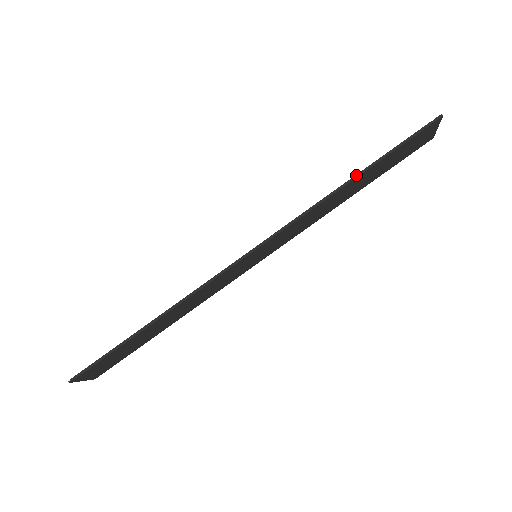
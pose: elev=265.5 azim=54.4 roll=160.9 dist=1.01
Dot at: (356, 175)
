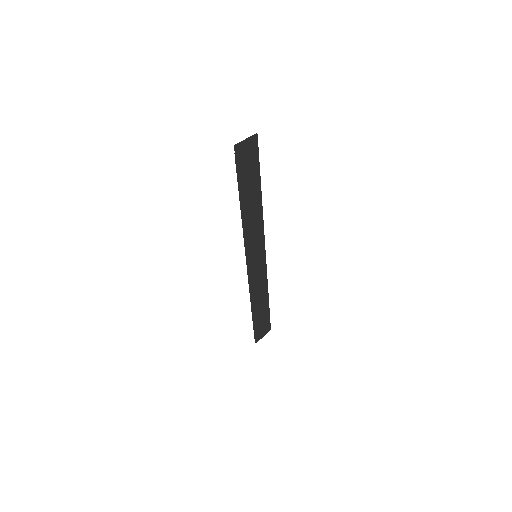
Dot at: (240, 203)
